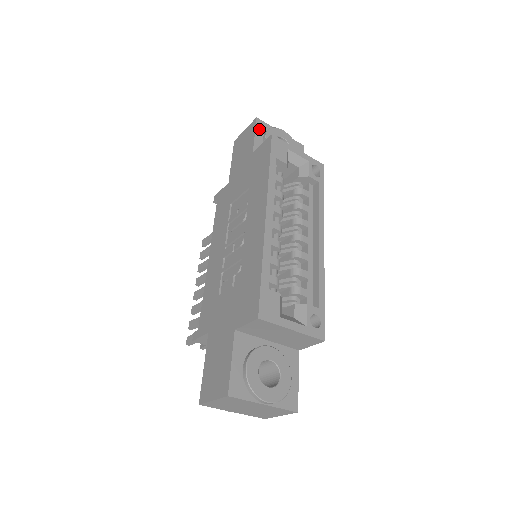
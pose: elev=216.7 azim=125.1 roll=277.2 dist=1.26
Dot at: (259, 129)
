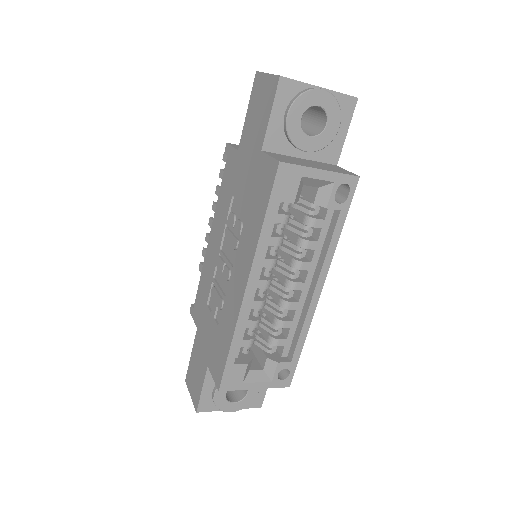
Dot at: (280, 99)
